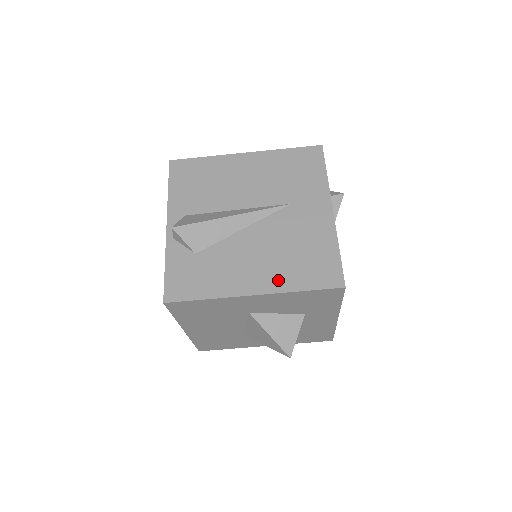
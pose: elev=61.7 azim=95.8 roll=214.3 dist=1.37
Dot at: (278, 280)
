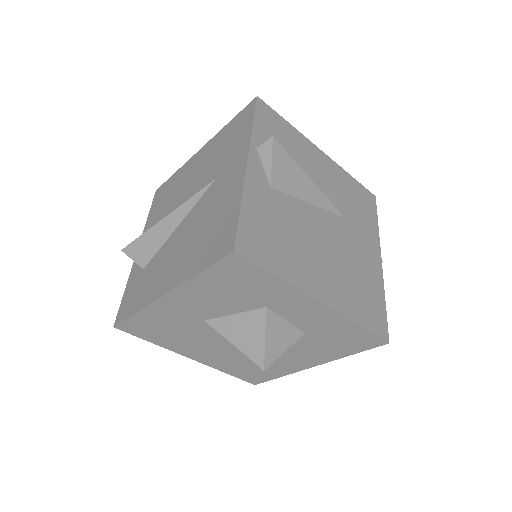
Dot at: (184, 269)
